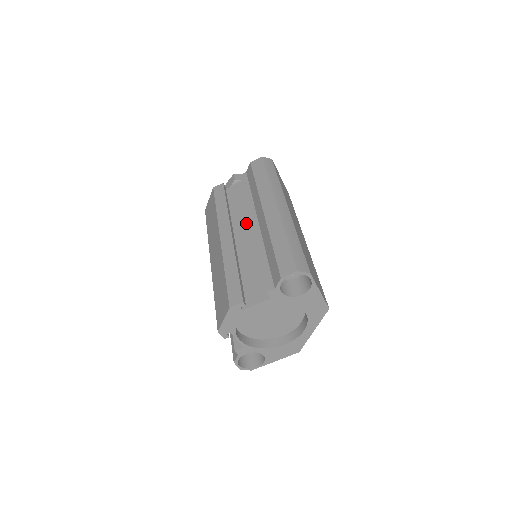
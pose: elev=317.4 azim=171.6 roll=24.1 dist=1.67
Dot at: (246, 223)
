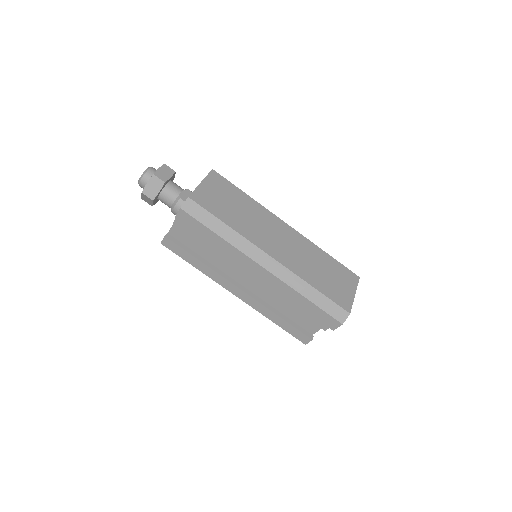
Dot at: occluded
